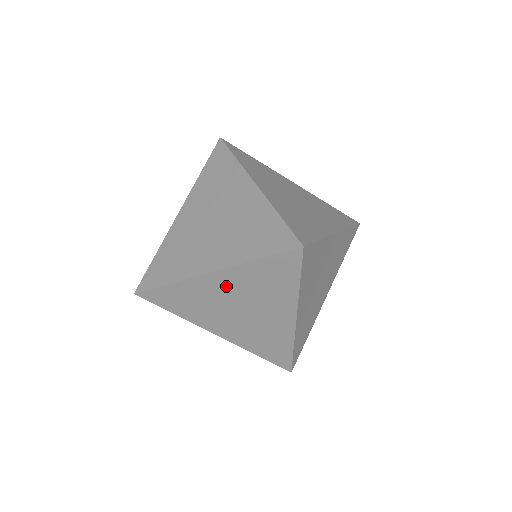
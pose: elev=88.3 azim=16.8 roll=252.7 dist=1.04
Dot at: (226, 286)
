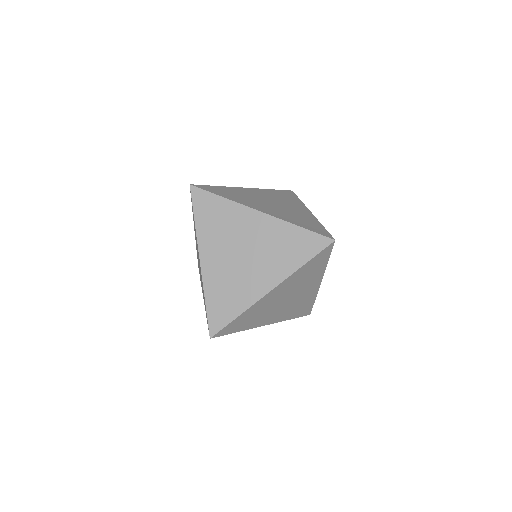
Dot at: (258, 229)
